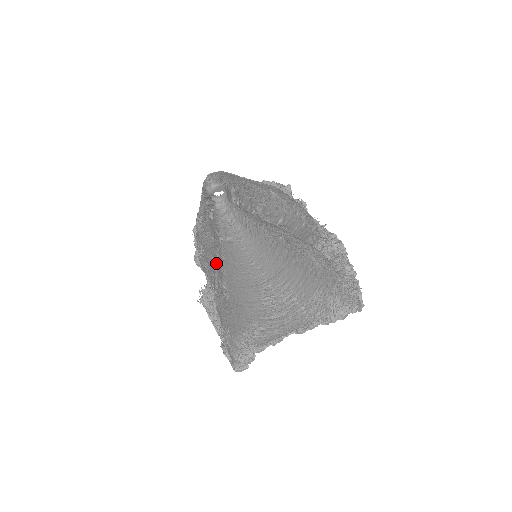
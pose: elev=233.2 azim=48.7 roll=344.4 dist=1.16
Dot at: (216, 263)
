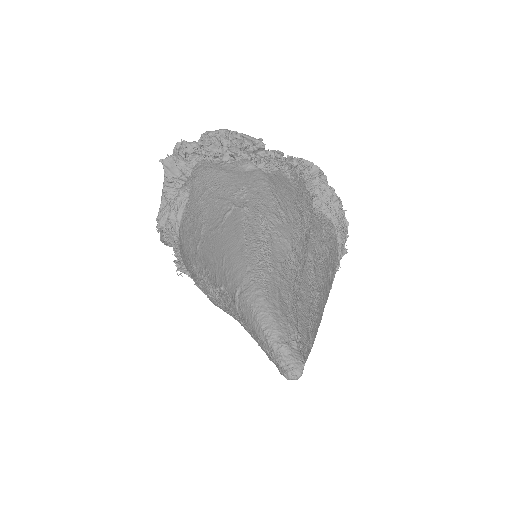
Dot at: occluded
